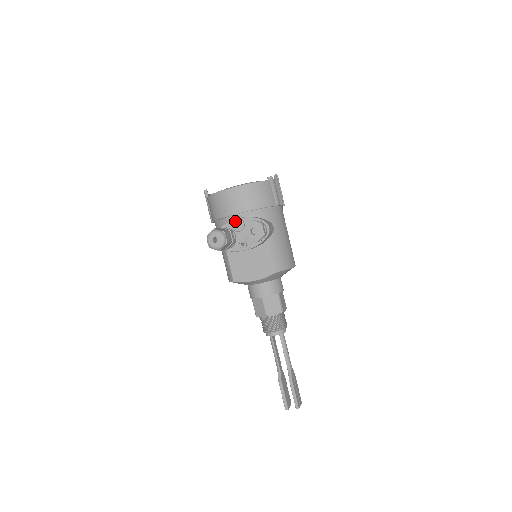
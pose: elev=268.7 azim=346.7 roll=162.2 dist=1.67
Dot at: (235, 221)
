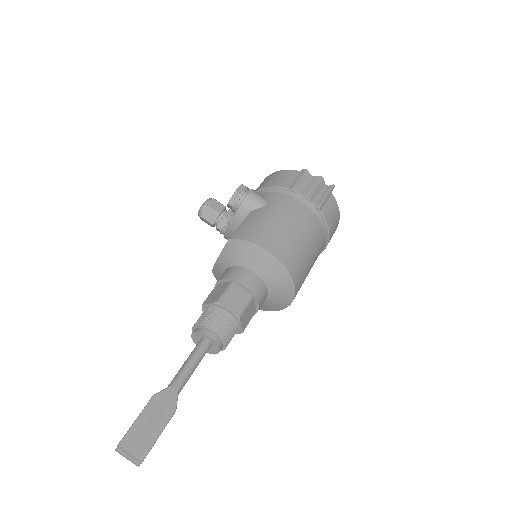
Dot at: occluded
